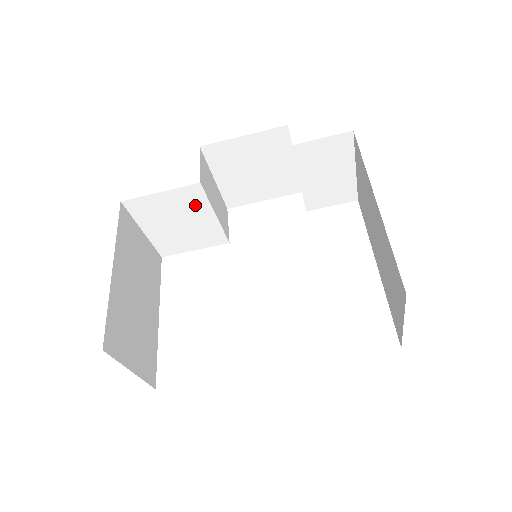
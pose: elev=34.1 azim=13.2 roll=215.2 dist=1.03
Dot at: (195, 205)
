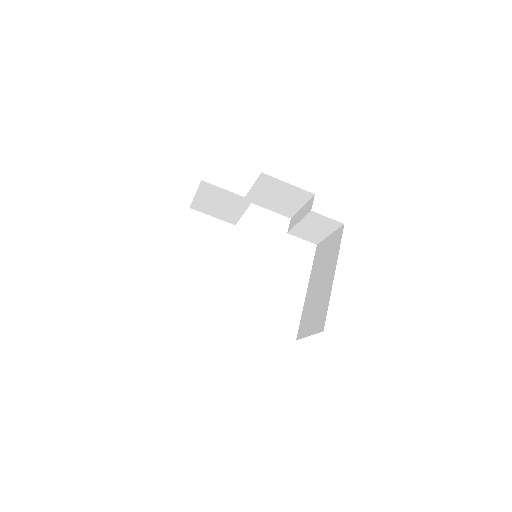
Dot at: (239, 204)
